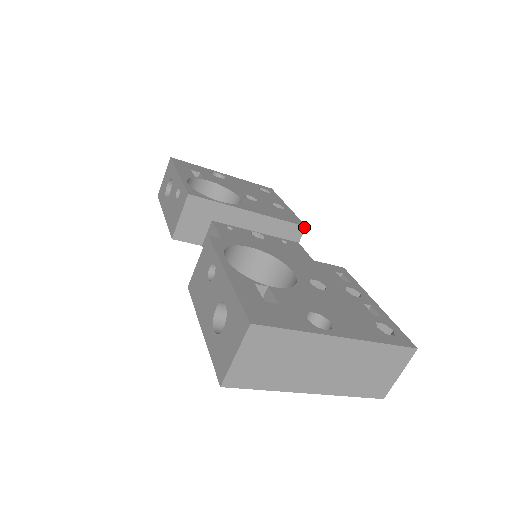
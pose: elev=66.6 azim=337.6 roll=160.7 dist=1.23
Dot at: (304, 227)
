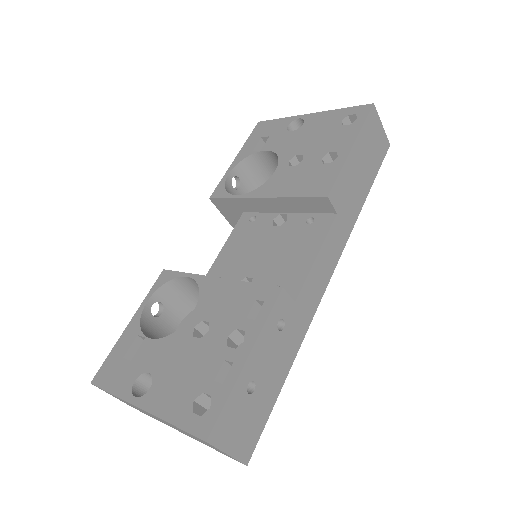
Dot at: (325, 197)
